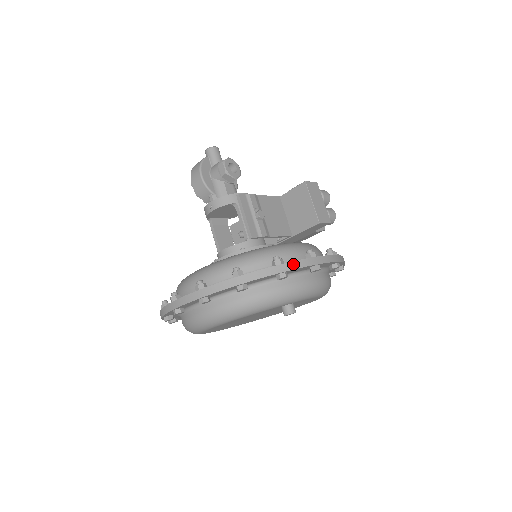
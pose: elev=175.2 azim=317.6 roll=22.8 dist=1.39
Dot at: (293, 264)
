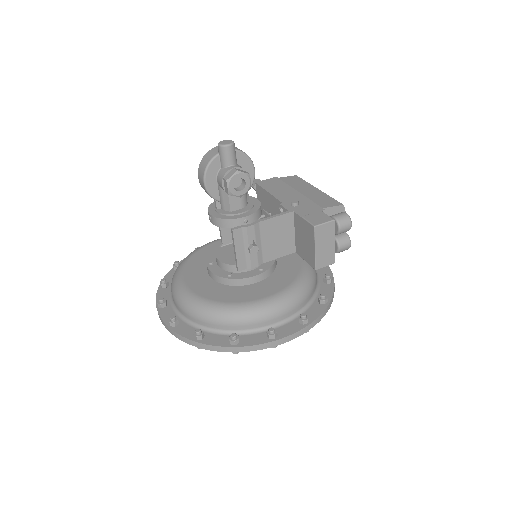
Dot at: (245, 348)
